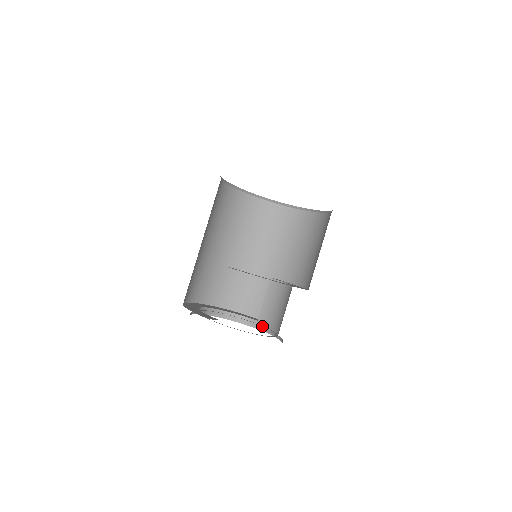
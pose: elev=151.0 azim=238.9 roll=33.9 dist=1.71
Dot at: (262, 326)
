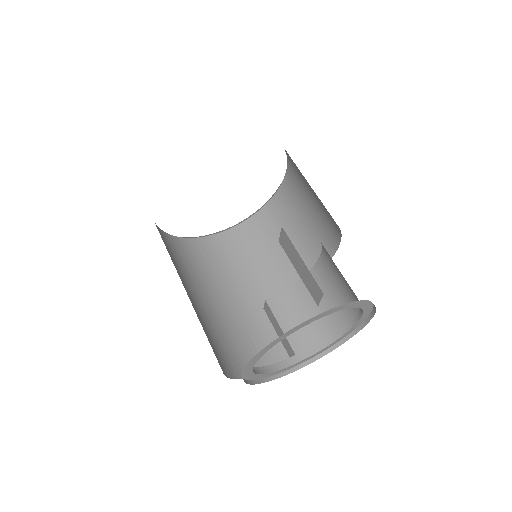
Dot at: (308, 353)
